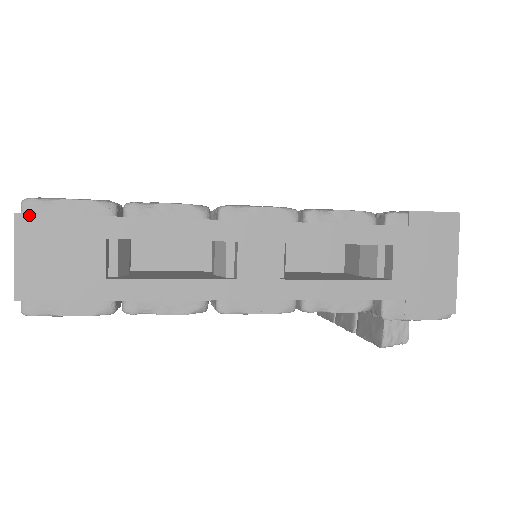
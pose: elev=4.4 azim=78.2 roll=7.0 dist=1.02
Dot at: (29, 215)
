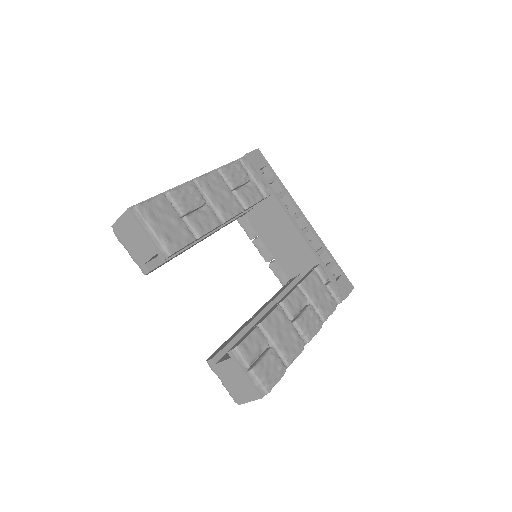
Dot at: (266, 394)
